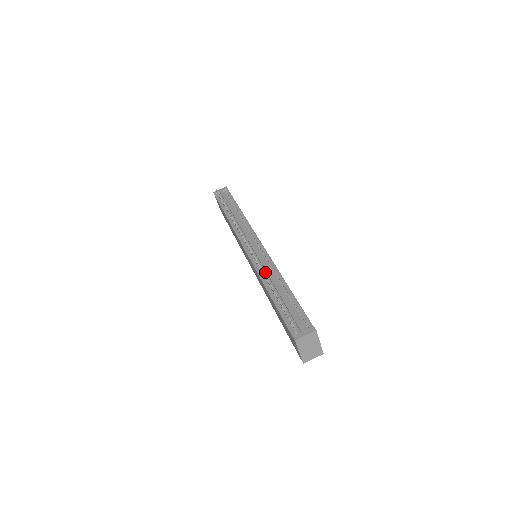
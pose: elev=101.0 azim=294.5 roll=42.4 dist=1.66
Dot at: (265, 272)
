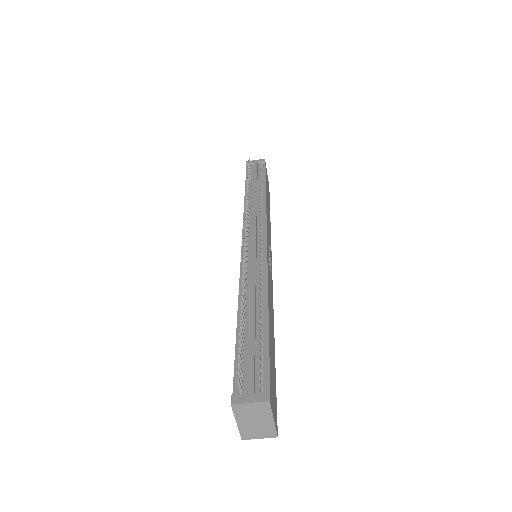
Dot at: (249, 282)
